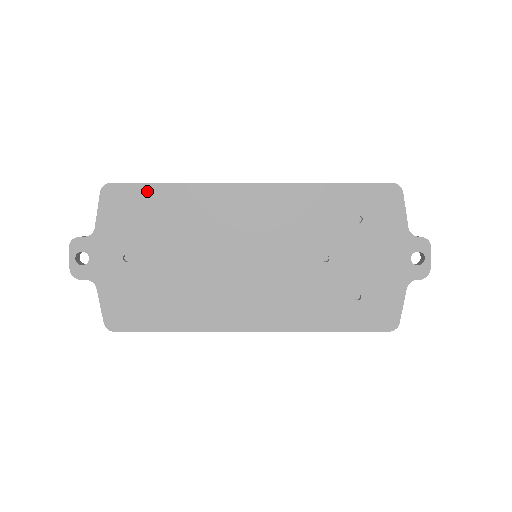
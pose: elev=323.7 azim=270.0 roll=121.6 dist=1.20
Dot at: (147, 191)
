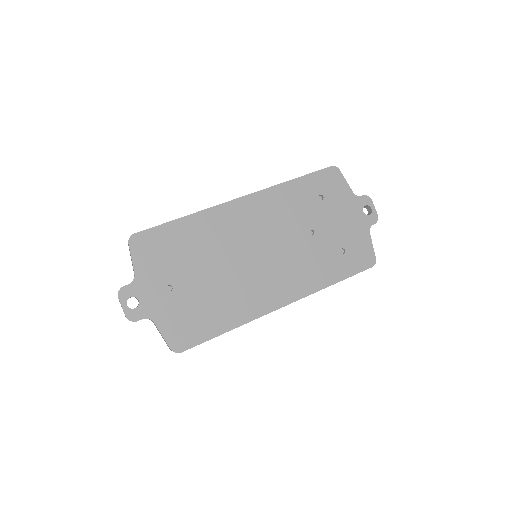
Dot at: (166, 230)
